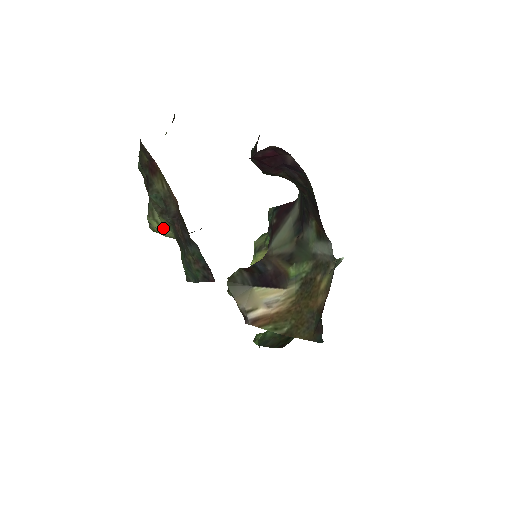
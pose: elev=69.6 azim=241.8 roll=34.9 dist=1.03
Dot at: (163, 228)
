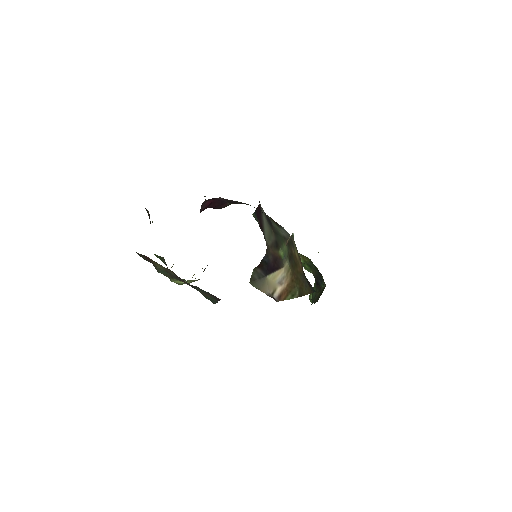
Dot at: occluded
